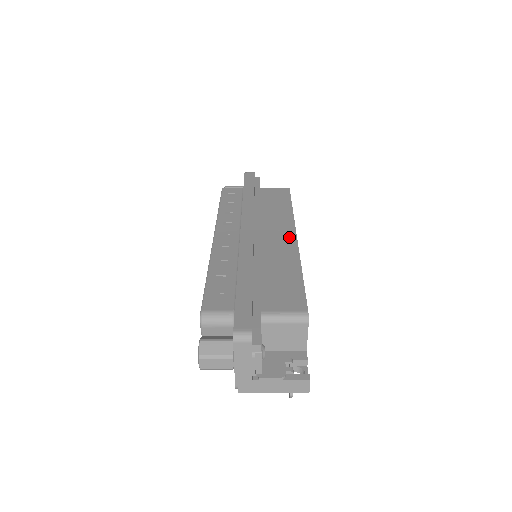
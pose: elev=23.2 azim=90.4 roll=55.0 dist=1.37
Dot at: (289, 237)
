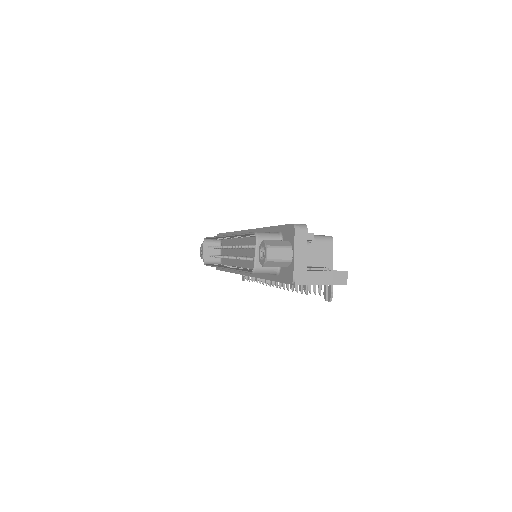
Dot at: occluded
